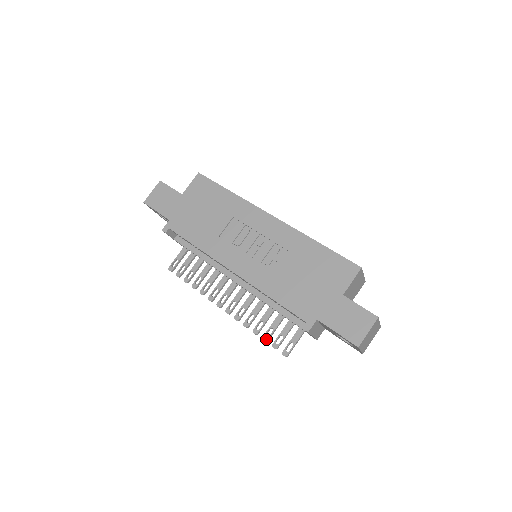
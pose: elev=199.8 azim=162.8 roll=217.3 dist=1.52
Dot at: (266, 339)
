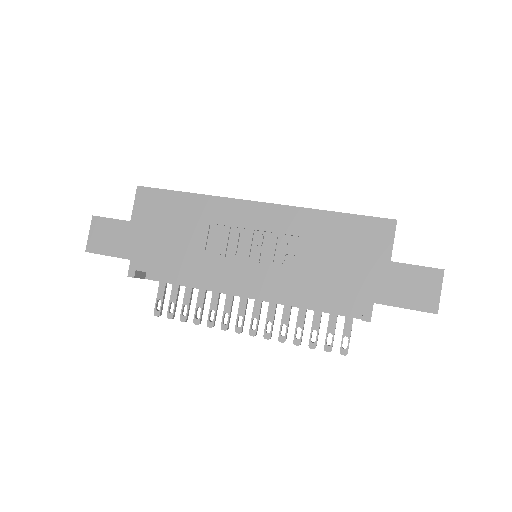
Dot at: (314, 346)
